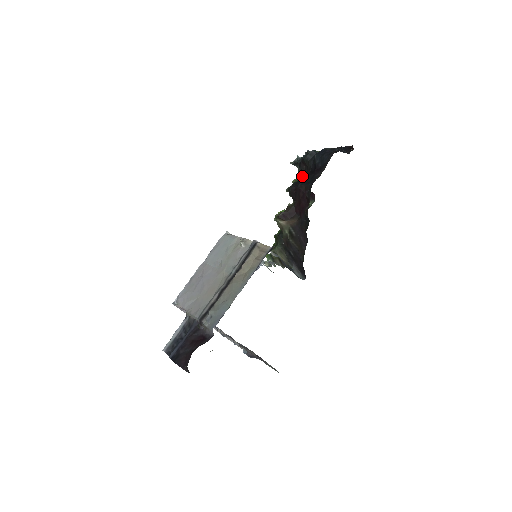
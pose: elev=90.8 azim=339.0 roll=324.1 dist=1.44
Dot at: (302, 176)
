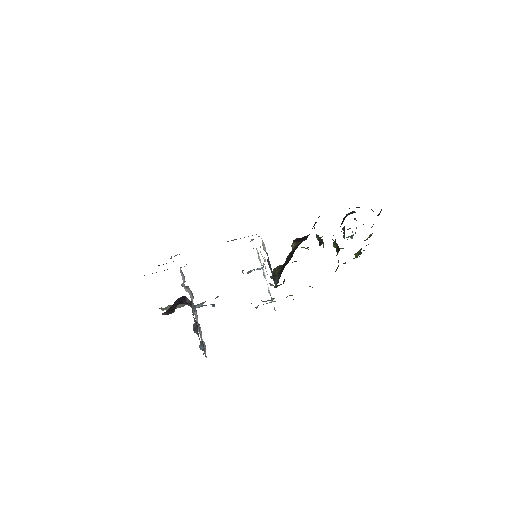
Dot at: occluded
